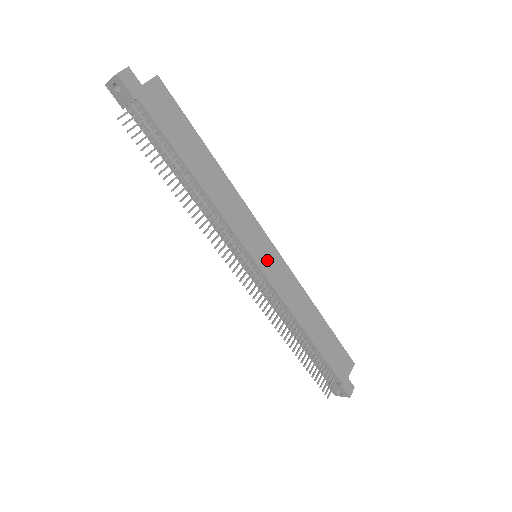
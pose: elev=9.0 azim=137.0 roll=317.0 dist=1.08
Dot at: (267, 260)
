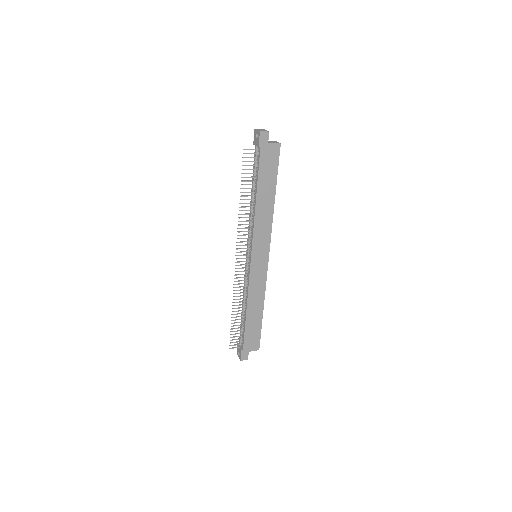
Dot at: (258, 262)
